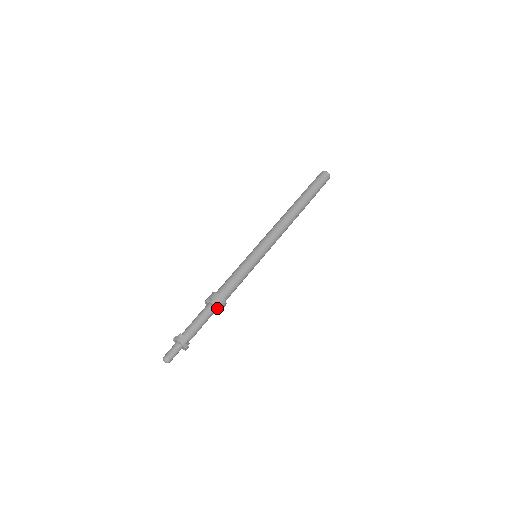
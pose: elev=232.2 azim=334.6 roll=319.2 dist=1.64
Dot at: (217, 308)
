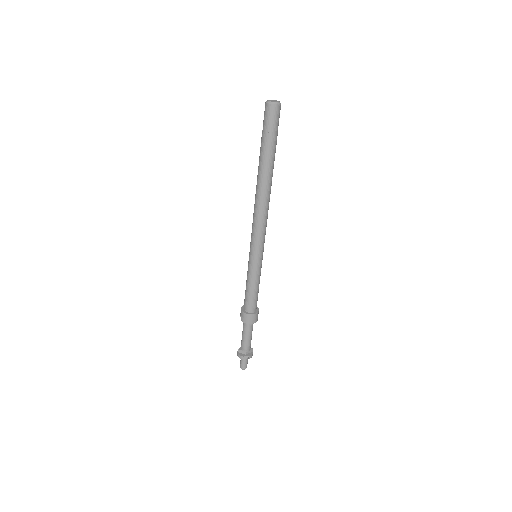
Dot at: (249, 323)
